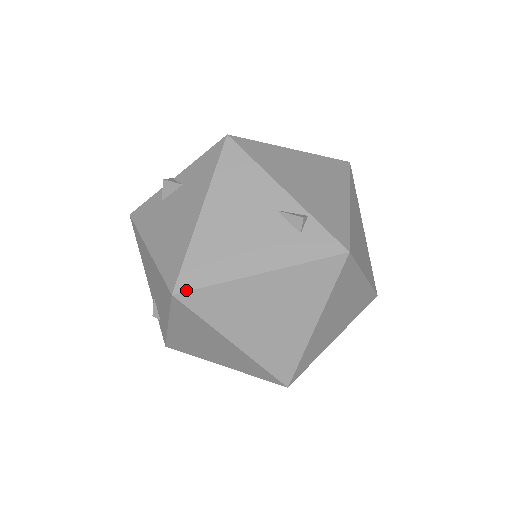
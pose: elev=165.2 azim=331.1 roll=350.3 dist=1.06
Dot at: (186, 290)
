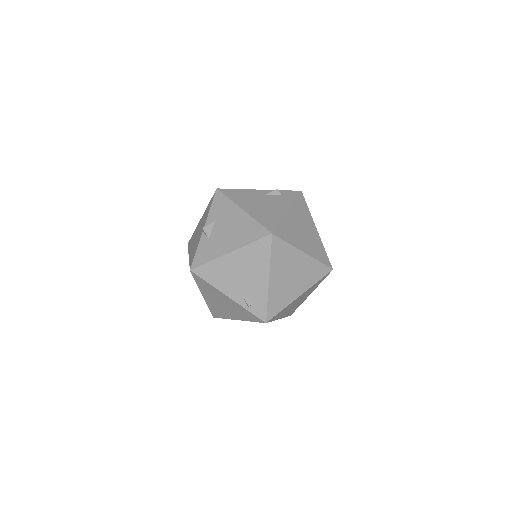
Dot at: (274, 229)
